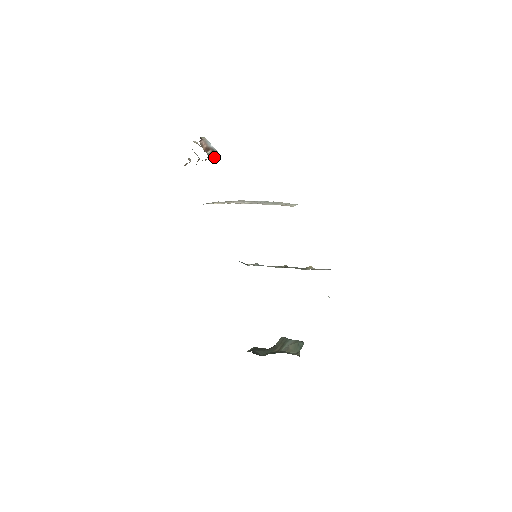
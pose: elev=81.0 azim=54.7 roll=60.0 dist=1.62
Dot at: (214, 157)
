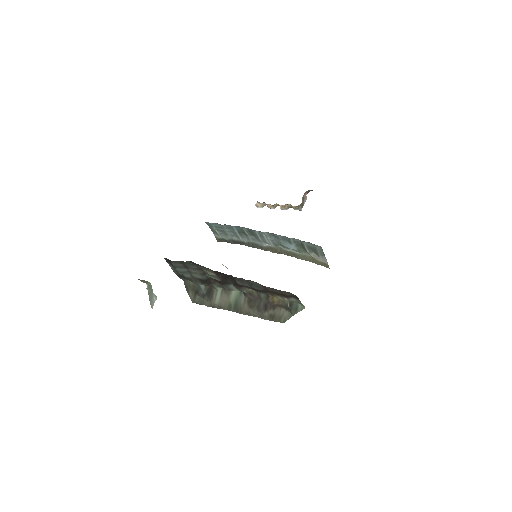
Dot at: (300, 206)
